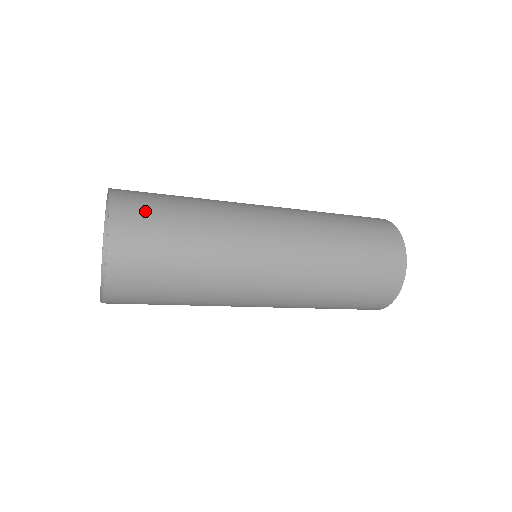
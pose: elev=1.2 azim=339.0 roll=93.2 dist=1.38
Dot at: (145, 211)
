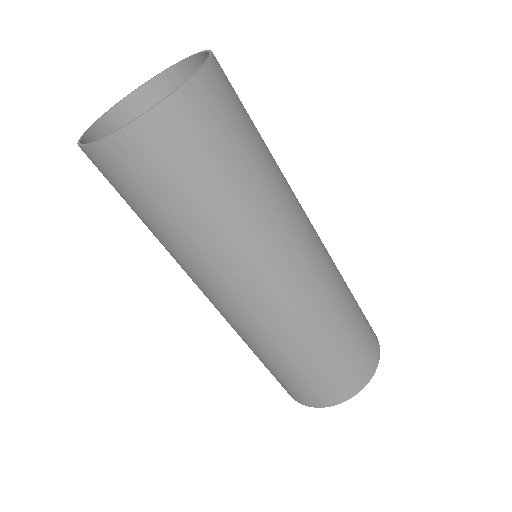
Dot at: (220, 120)
